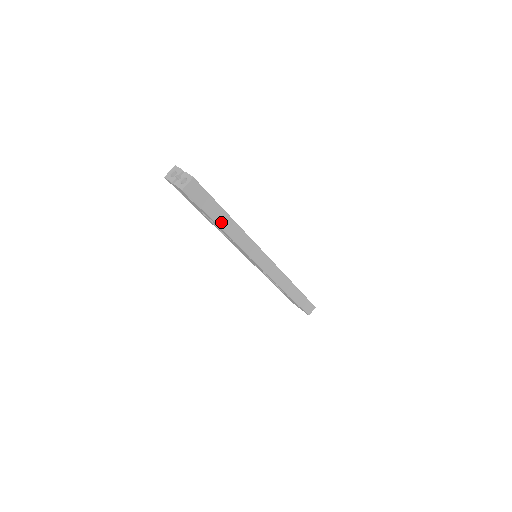
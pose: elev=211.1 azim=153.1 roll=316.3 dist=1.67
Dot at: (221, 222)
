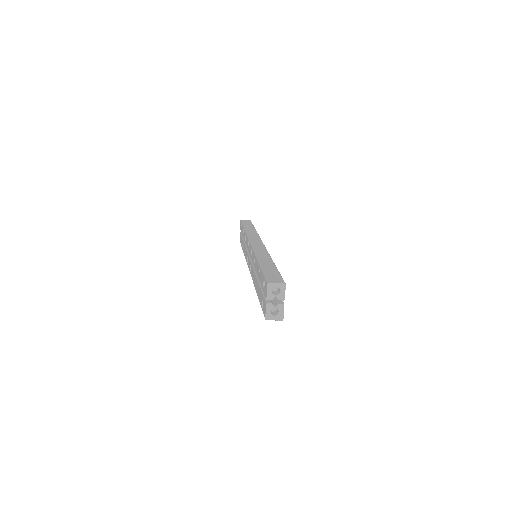
Dot at: occluded
